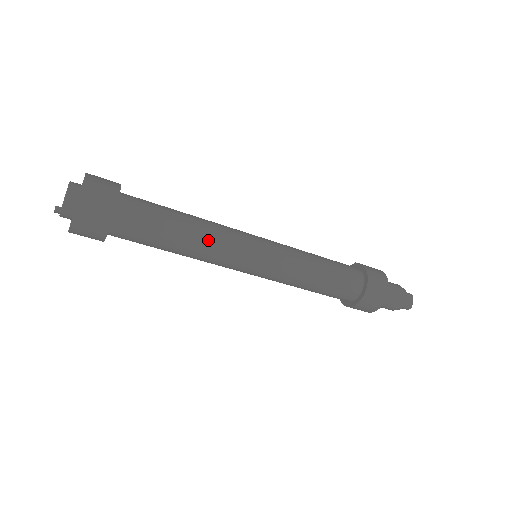
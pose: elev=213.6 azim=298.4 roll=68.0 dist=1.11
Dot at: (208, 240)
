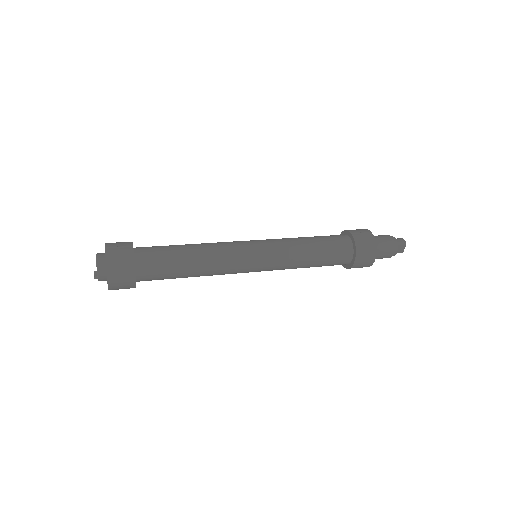
Dot at: (211, 272)
